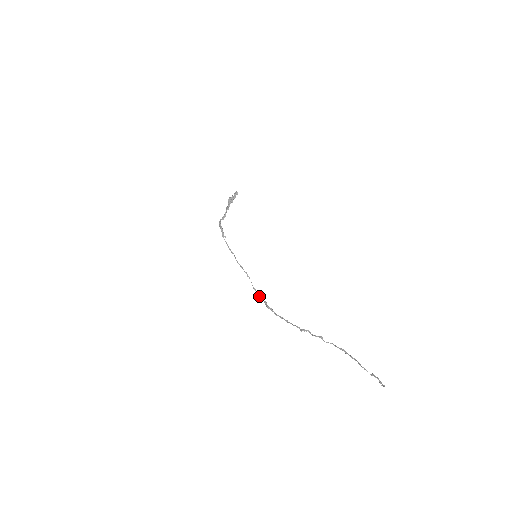
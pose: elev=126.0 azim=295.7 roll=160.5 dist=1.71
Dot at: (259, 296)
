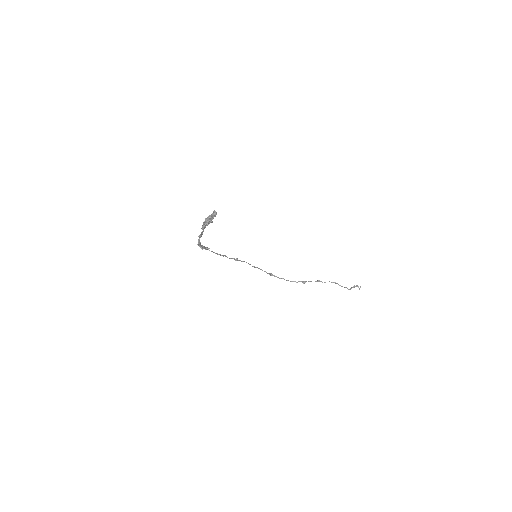
Dot at: occluded
